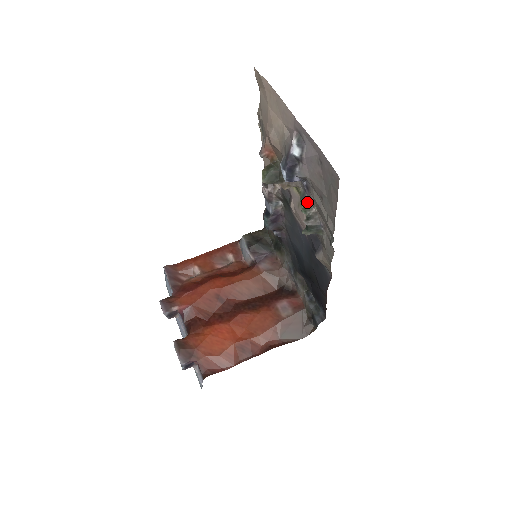
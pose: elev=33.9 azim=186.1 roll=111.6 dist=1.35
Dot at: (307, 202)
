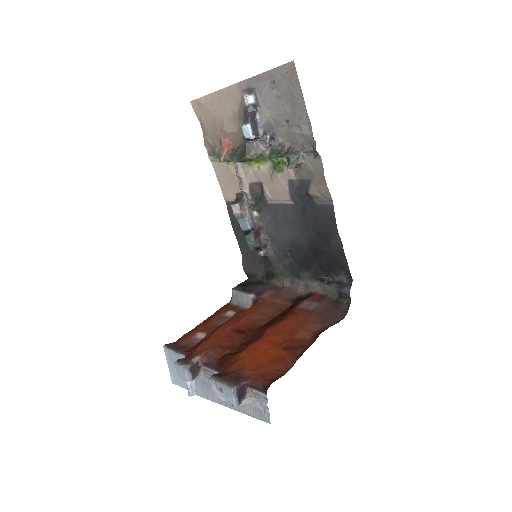
Dot at: (278, 150)
